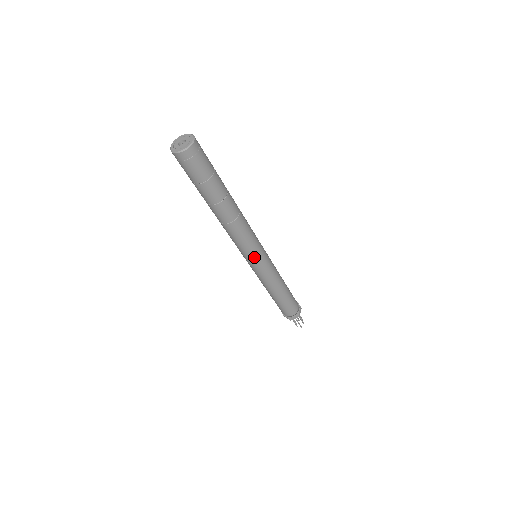
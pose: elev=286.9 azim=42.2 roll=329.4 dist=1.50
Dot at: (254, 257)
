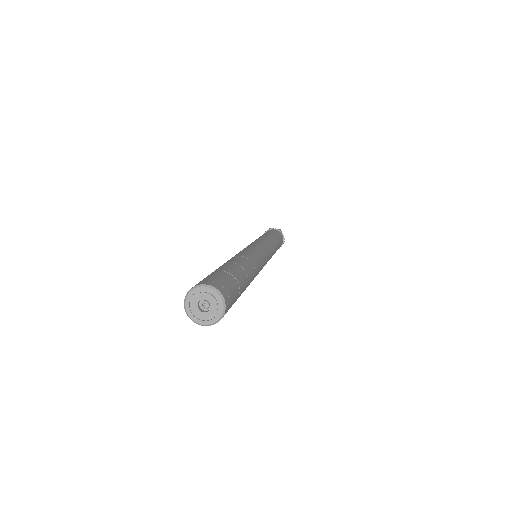
Dot at: occluded
